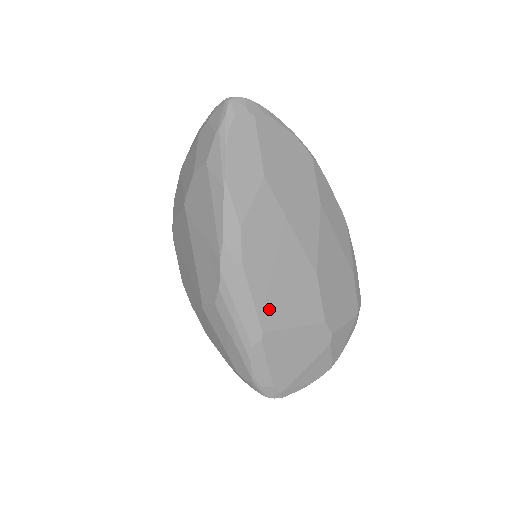
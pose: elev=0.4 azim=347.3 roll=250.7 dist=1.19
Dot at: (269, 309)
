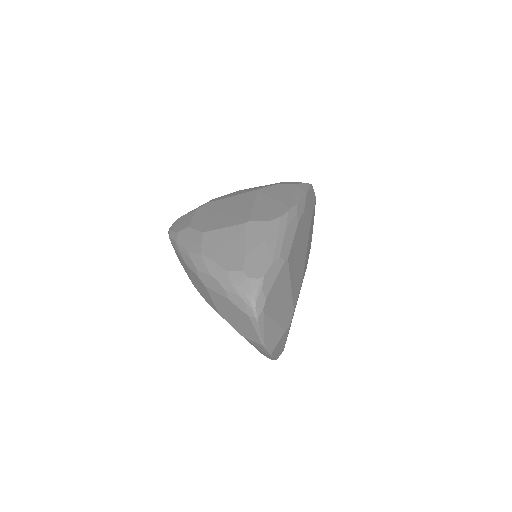
Dot at: (293, 256)
